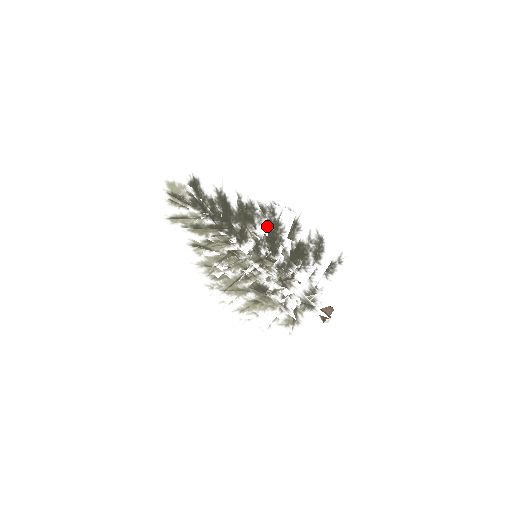
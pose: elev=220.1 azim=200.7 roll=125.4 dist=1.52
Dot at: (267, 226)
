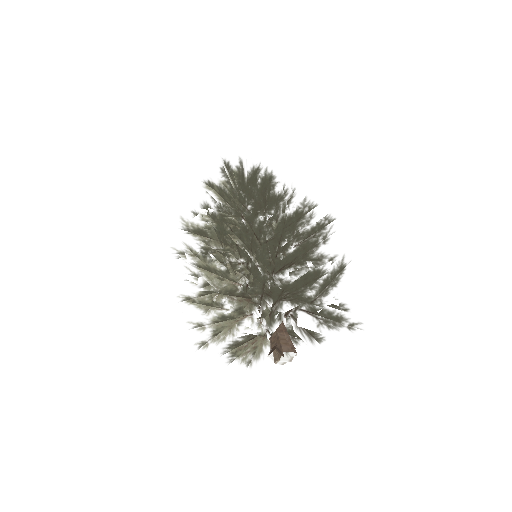
Dot at: (288, 203)
